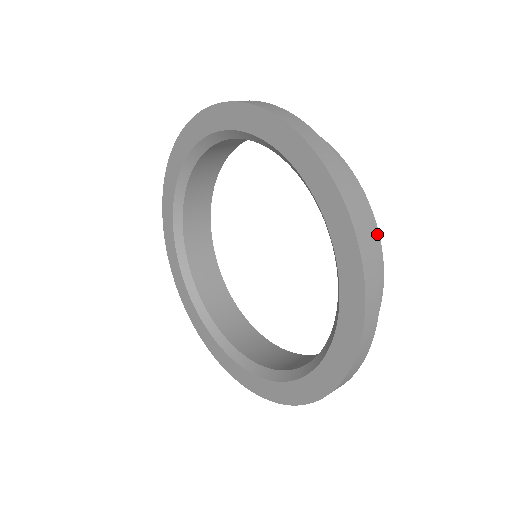
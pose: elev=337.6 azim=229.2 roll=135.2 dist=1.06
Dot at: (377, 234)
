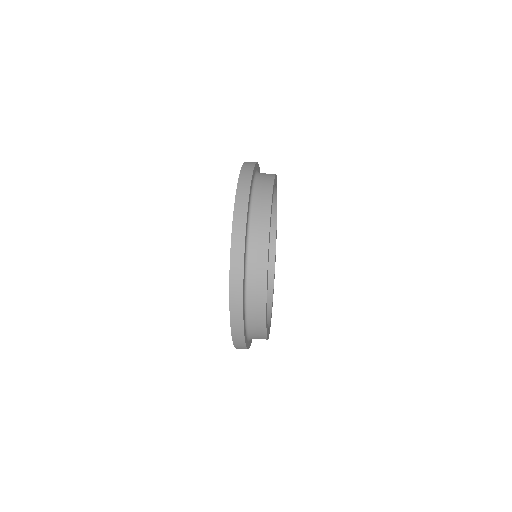
Dot at: (265, 297)
